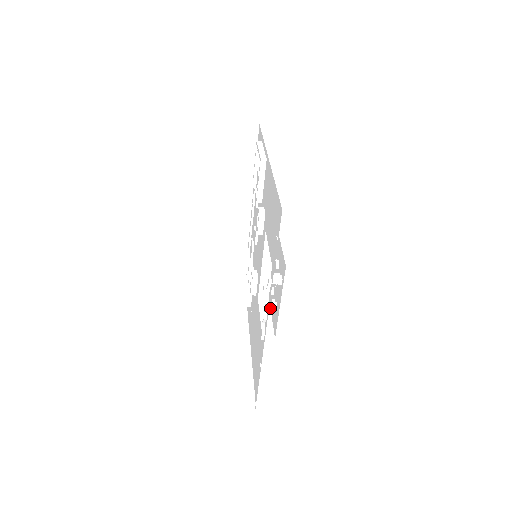
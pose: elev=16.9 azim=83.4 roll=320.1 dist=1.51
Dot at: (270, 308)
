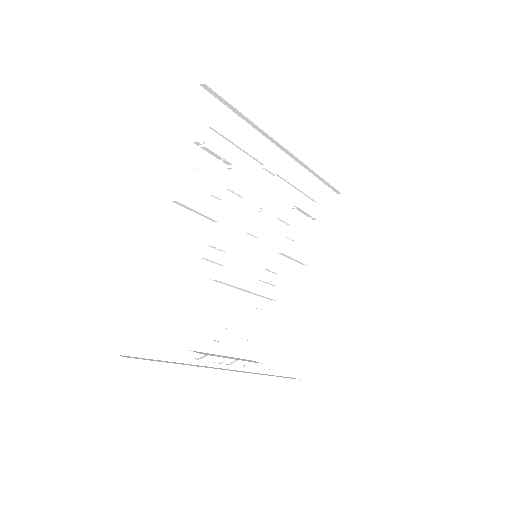
Dot at: (274, 317)
